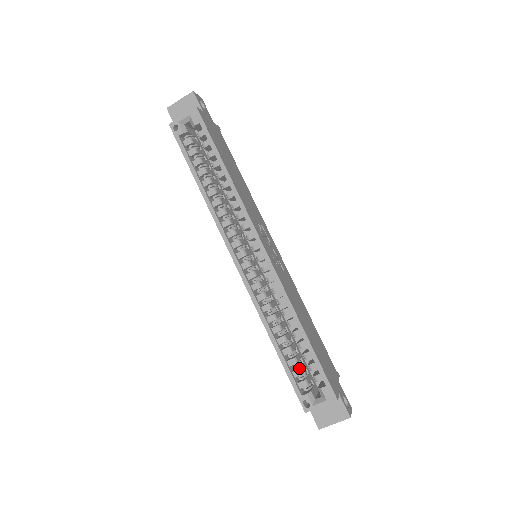
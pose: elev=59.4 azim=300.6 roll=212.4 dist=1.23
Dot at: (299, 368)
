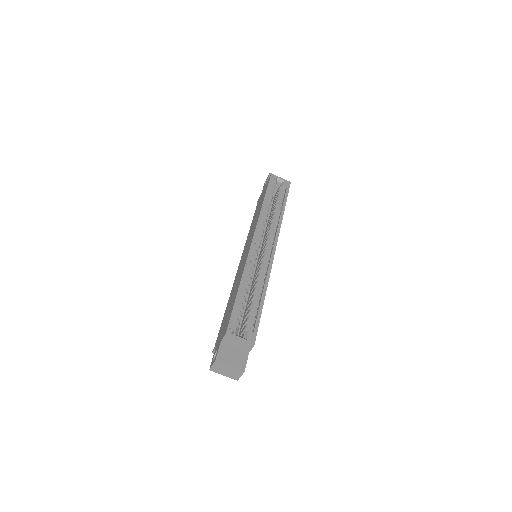
Dot at: (241, 313)
